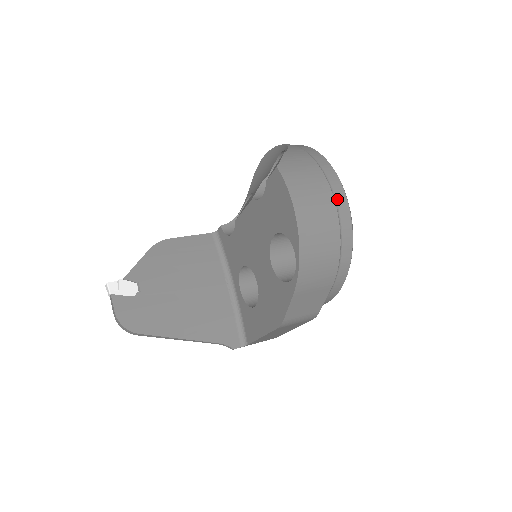
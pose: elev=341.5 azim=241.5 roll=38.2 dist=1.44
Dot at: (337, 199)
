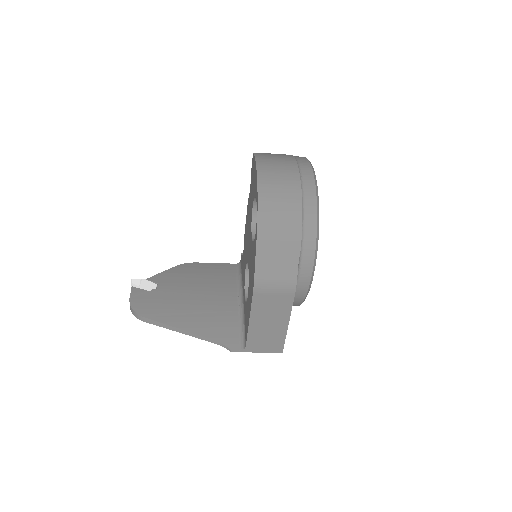
Dot at: (302, 169)
